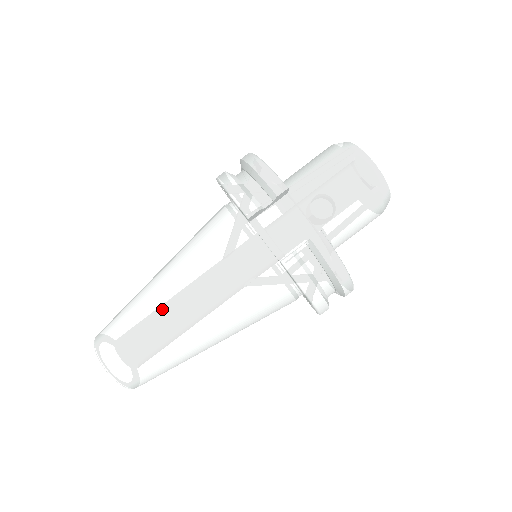
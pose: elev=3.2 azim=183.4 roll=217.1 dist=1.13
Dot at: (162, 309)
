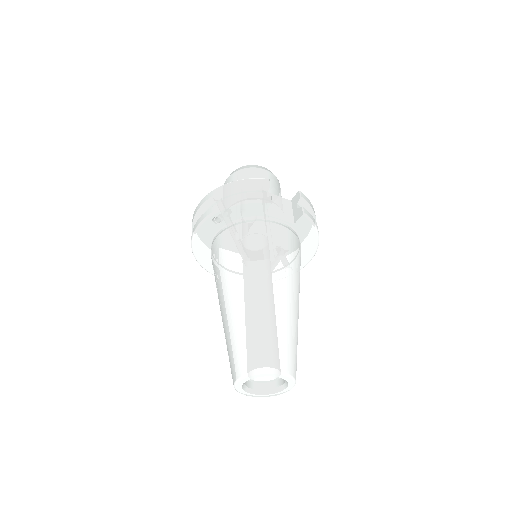
Dot at: (272, 299)
